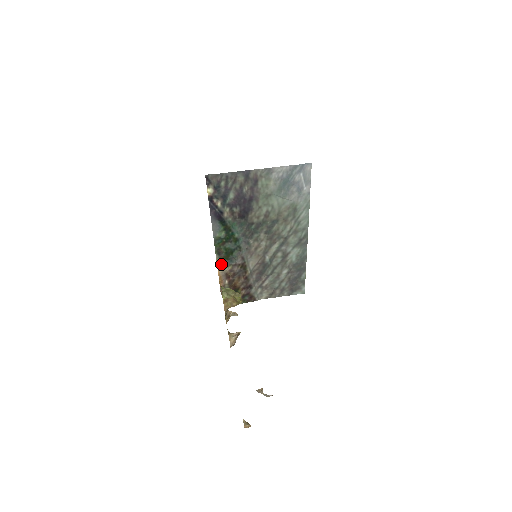
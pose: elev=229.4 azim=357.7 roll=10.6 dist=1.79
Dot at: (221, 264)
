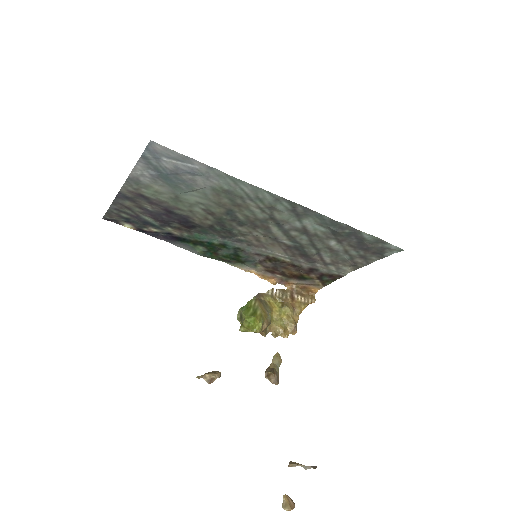
Dot at: (246, 267)
